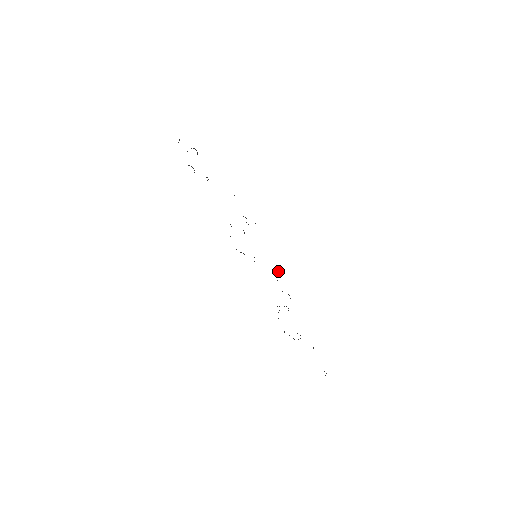
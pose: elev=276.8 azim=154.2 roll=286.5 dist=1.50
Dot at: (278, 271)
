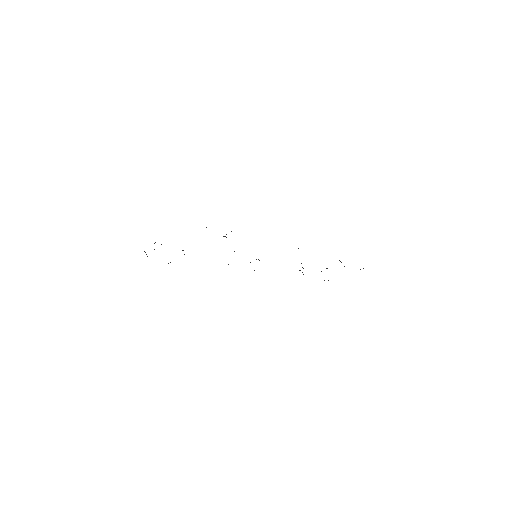
Dot at: occluded
